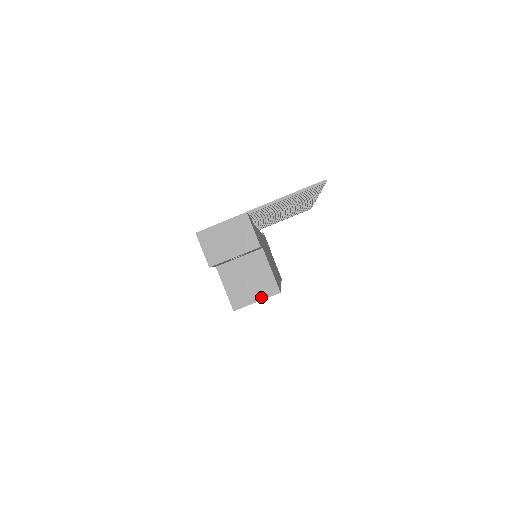
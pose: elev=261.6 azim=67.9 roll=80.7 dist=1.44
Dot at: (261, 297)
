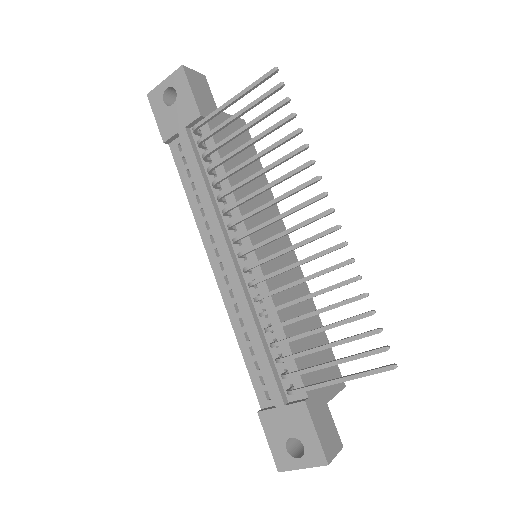
Dot at: occluded
